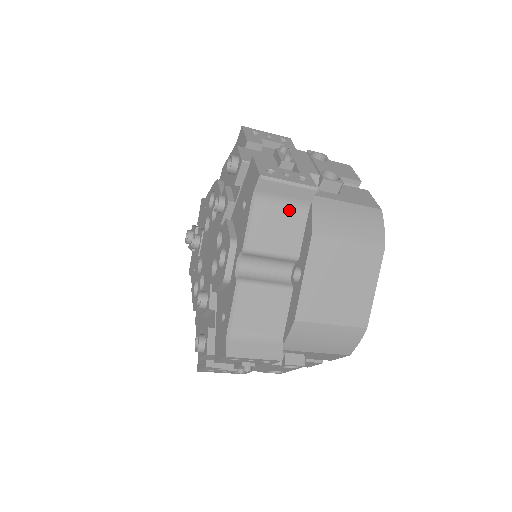
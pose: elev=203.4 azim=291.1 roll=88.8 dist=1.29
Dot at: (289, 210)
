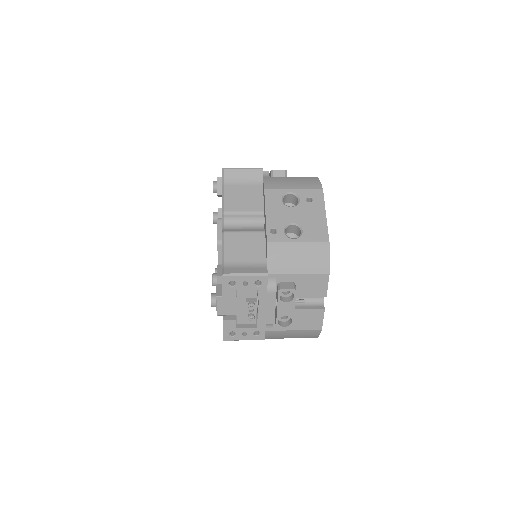
Dot at: occluded
